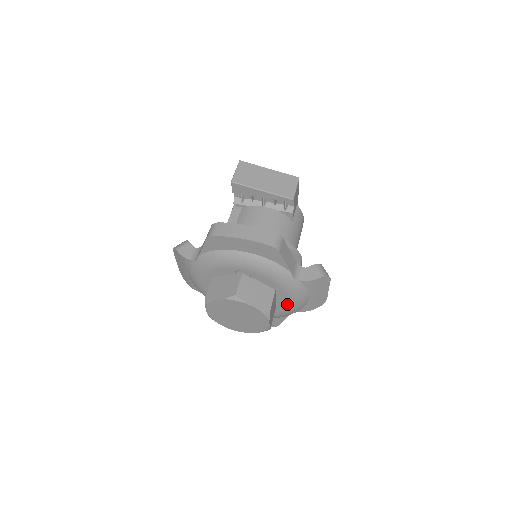
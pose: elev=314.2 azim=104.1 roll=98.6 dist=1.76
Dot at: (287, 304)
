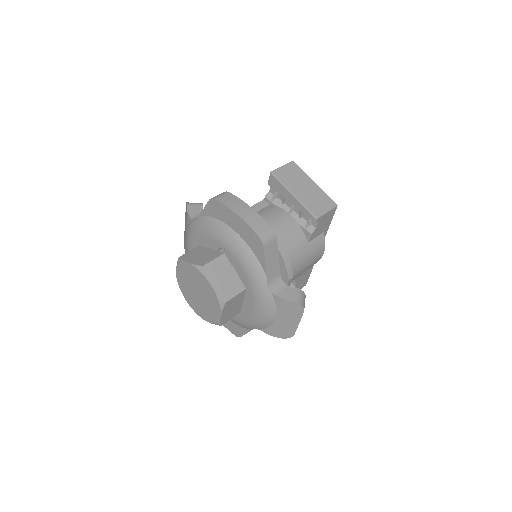
Dot at: (252, 312)
